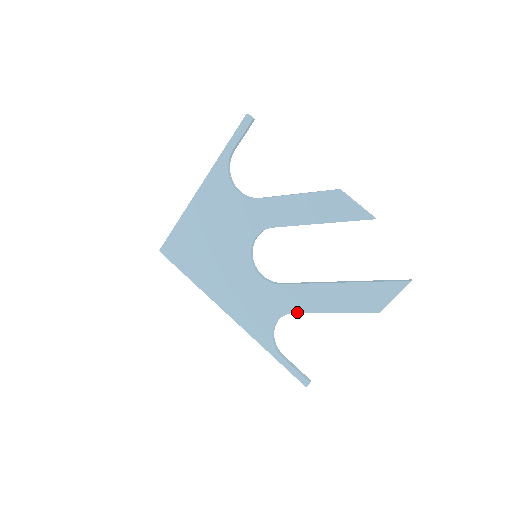
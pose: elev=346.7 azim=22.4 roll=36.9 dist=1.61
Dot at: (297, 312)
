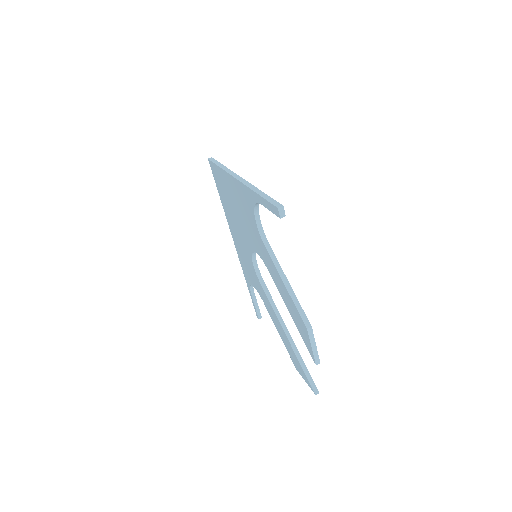
Dot at: (264, 303)
